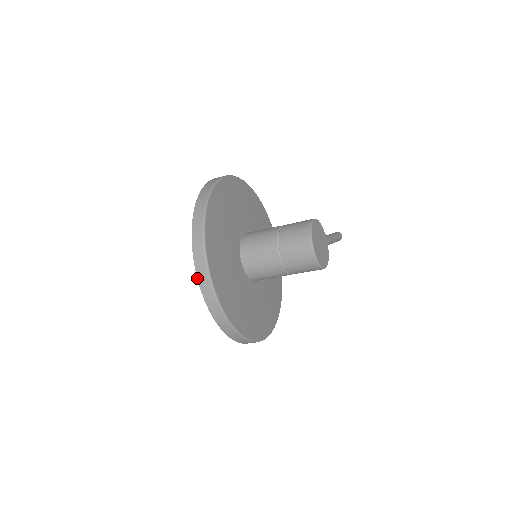
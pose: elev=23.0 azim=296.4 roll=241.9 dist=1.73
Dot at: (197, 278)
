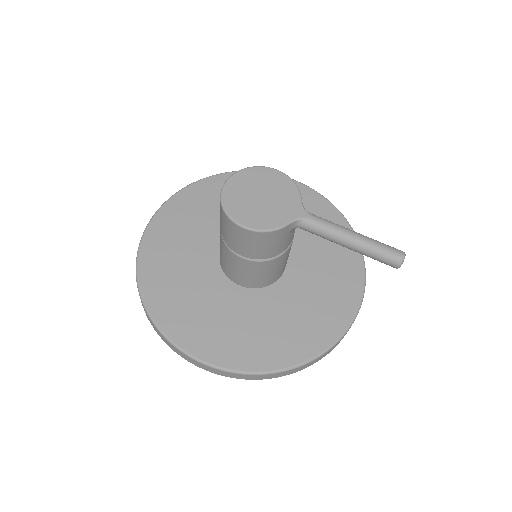
Dot at: occluded
